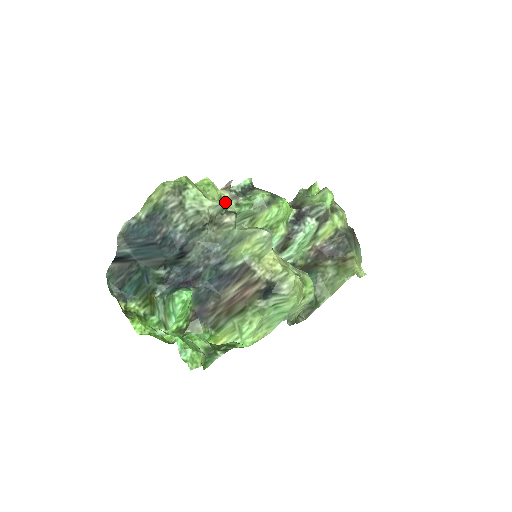
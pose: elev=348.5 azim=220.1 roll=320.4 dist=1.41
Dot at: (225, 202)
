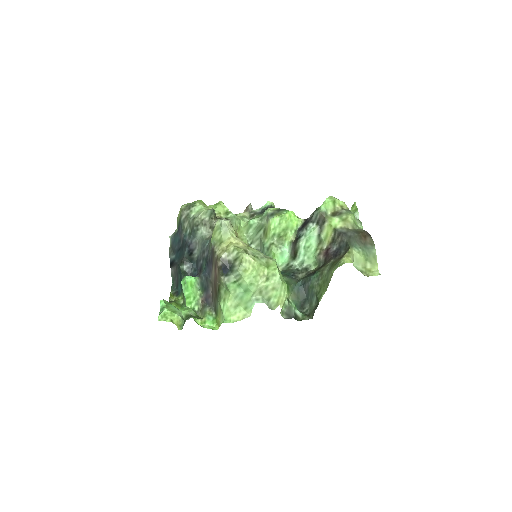
Dot at: (212, 209)
